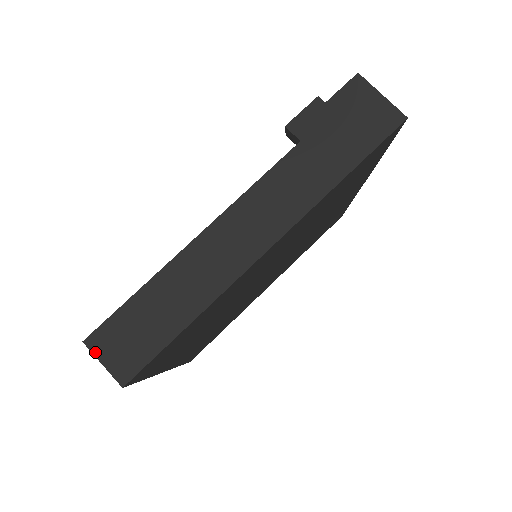
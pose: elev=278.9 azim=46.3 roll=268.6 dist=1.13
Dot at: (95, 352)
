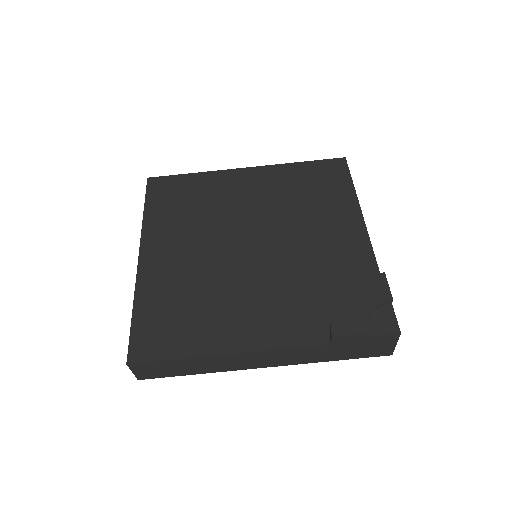
Dot at: (131, 369)
